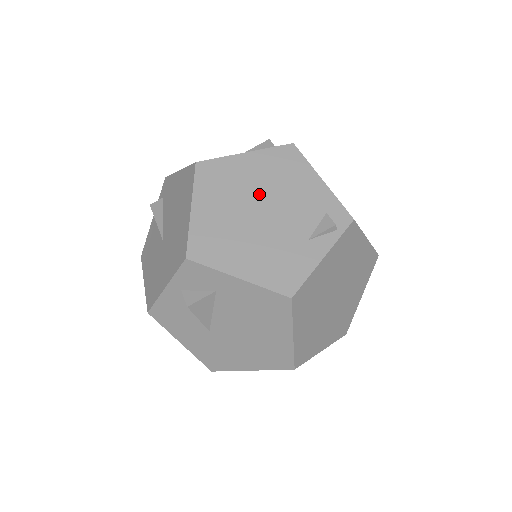
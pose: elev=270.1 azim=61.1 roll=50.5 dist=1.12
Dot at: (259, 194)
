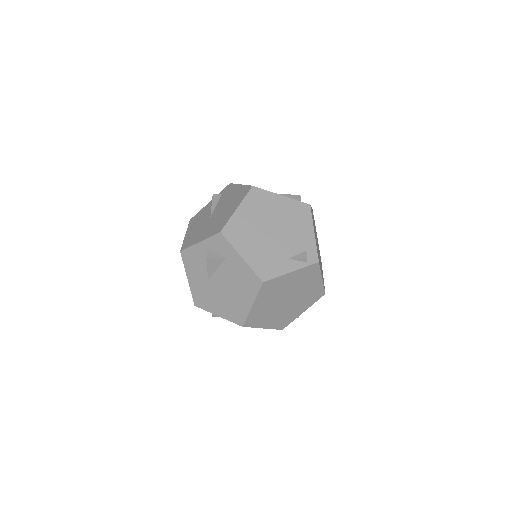
Dot at: (276, 221)
